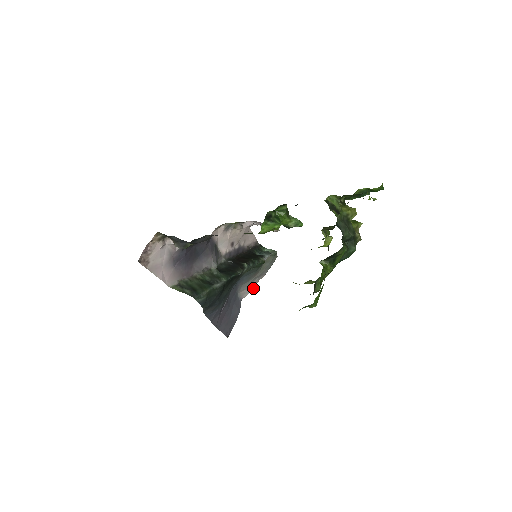
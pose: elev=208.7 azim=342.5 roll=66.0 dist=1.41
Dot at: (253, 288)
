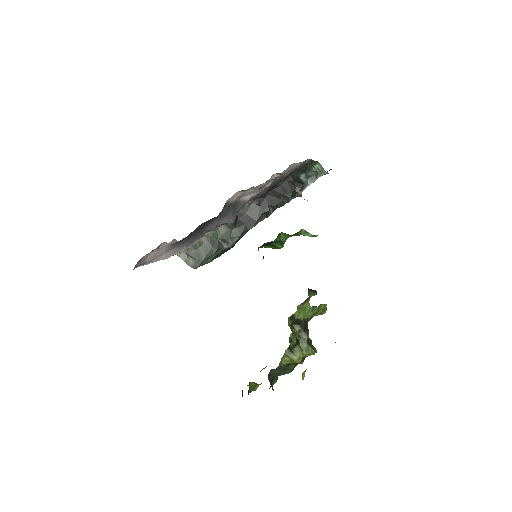
Dot at: occluded
